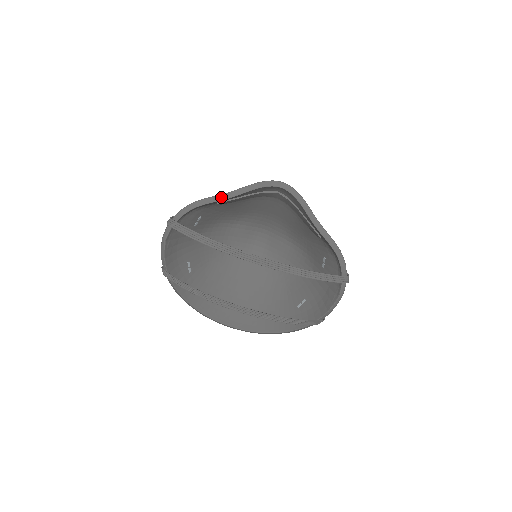
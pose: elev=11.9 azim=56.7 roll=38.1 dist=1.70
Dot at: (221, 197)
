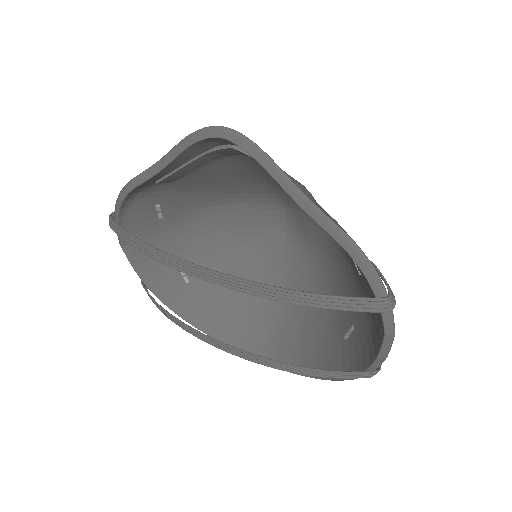
Dot at: (148, 173)
